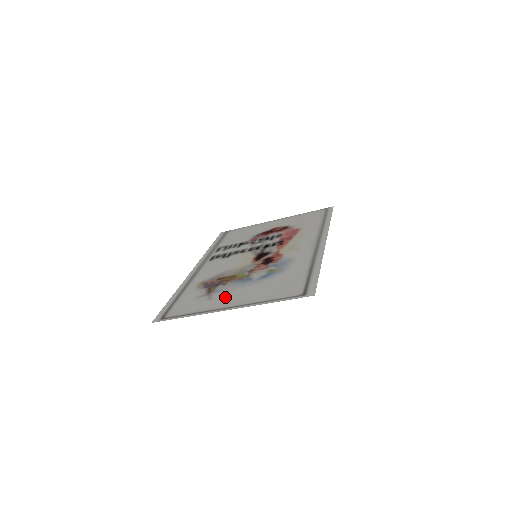
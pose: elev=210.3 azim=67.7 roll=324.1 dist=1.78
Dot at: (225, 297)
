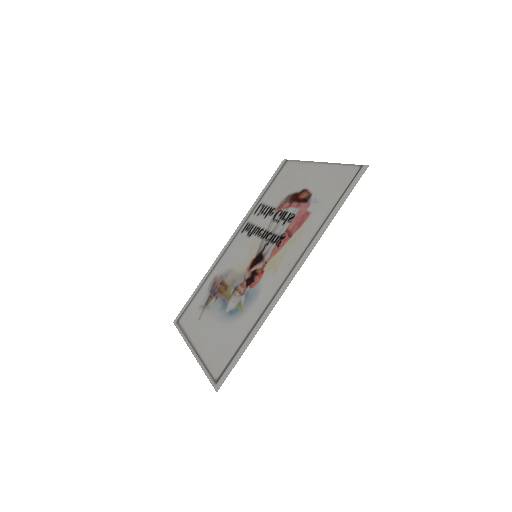
Dot at: (203, 326)
